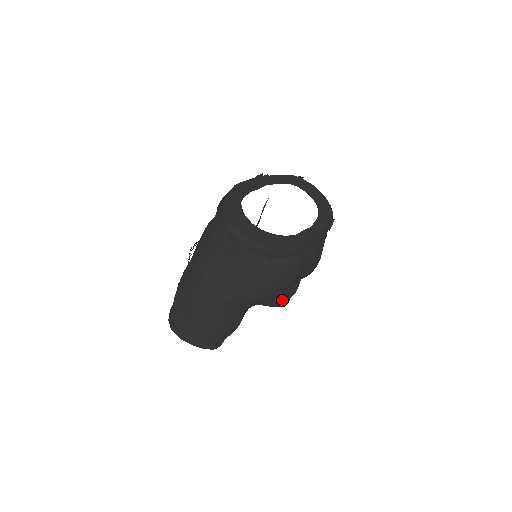
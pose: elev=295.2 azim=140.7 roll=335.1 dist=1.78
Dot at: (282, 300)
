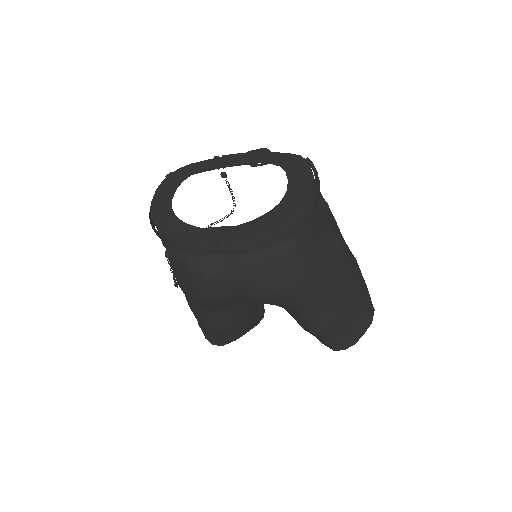
Dot at: occluded
